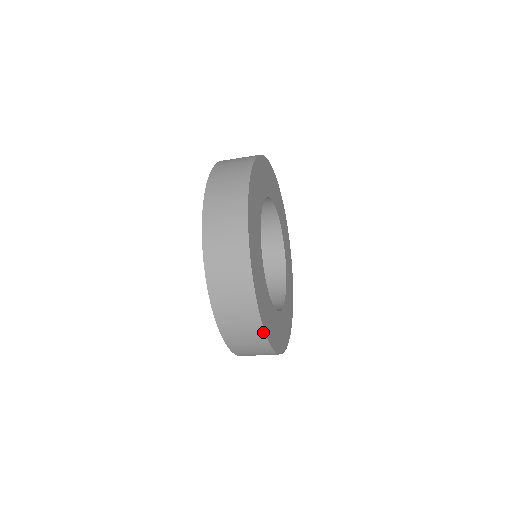
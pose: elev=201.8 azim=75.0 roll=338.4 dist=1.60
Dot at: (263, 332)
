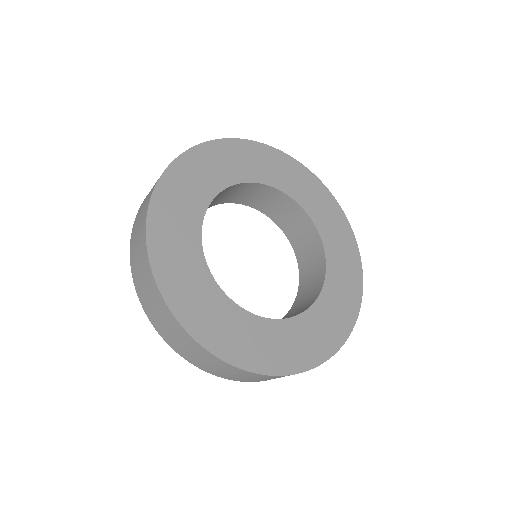
Dot at: (194, 340)
